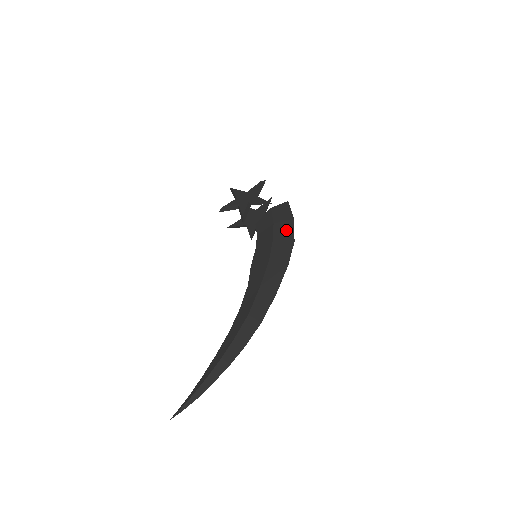
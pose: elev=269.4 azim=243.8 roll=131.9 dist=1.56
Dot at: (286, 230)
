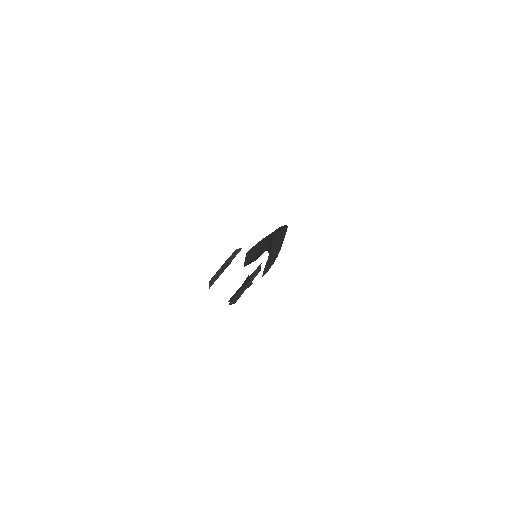
Dot at: occluded
